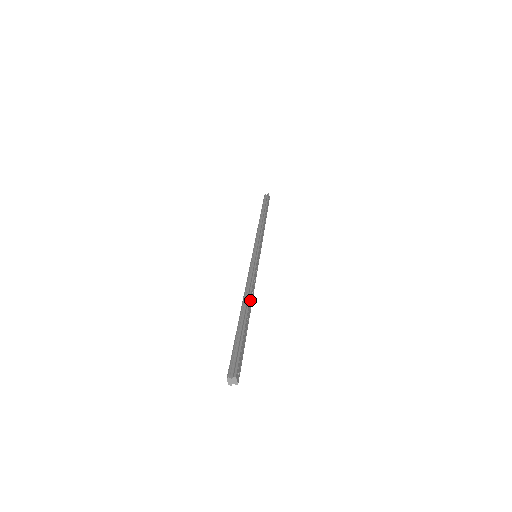
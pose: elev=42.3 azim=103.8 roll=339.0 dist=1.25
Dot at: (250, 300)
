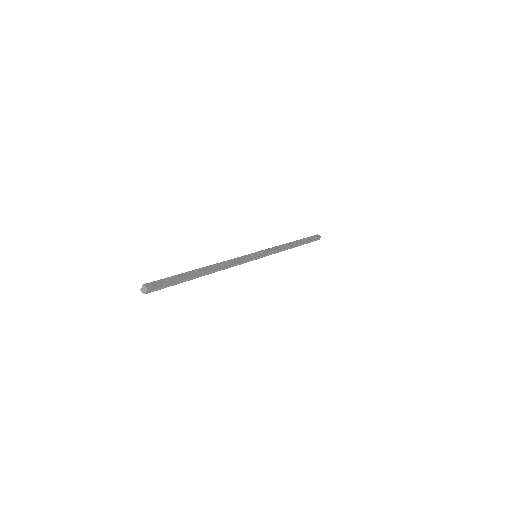
Dot at: (211, 266)
